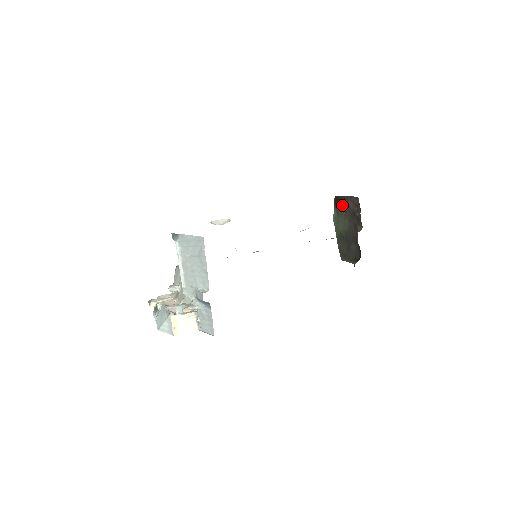
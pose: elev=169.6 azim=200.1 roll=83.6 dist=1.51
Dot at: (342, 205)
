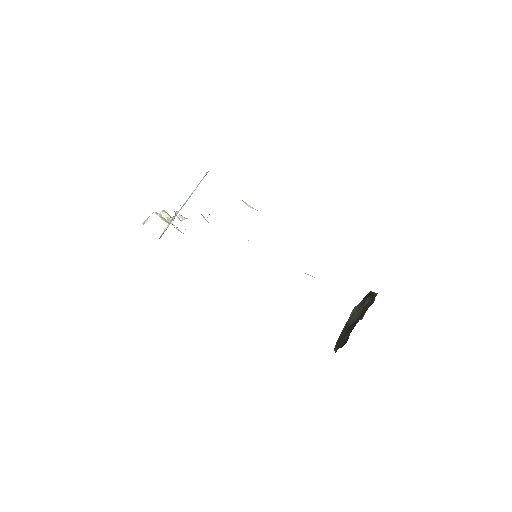
Dot at: (367, 300)
